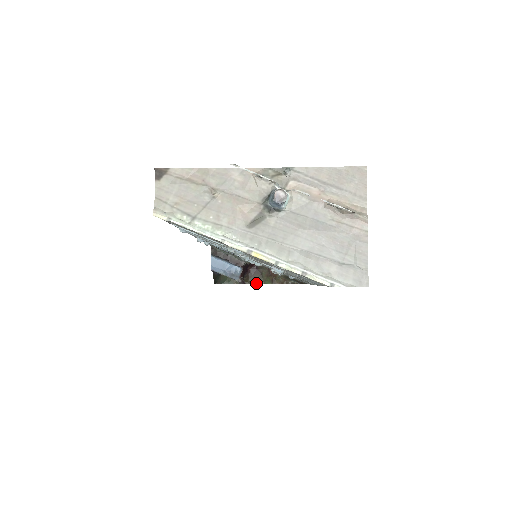
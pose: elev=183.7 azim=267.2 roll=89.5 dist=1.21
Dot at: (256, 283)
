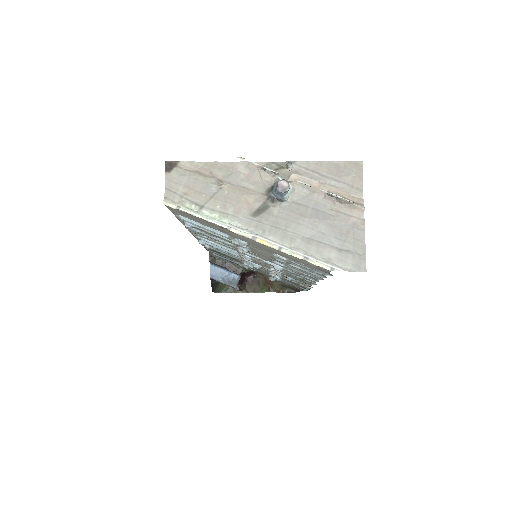
Dot at: (253, 292)
